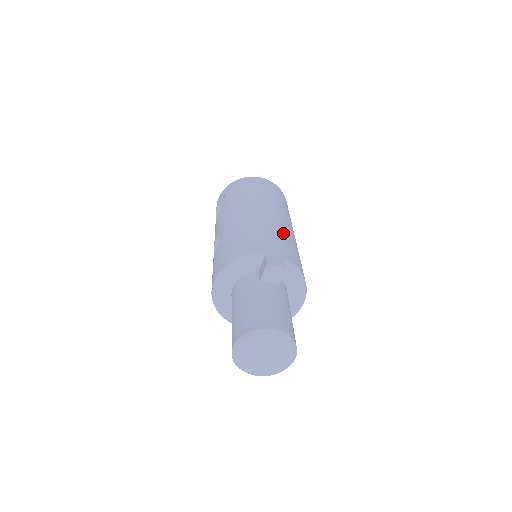
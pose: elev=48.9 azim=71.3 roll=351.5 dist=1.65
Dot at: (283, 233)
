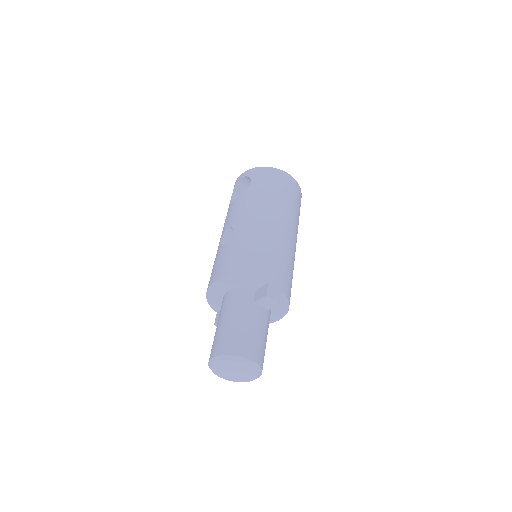
Dot at: (288, 256)
